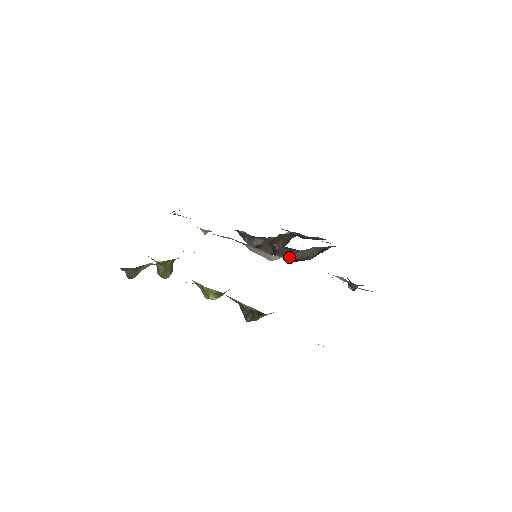
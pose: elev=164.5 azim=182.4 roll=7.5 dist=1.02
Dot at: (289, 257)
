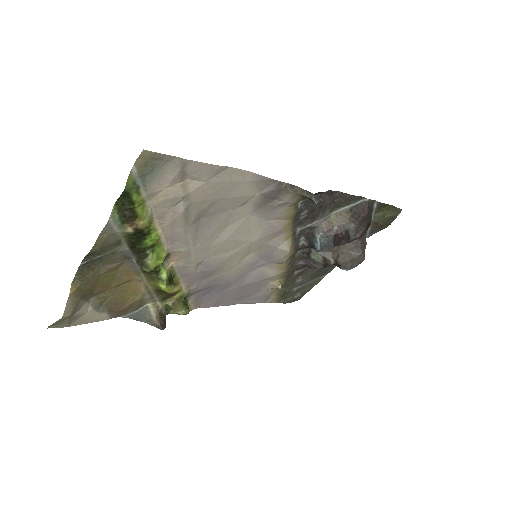
Dot at: (331, 242)
